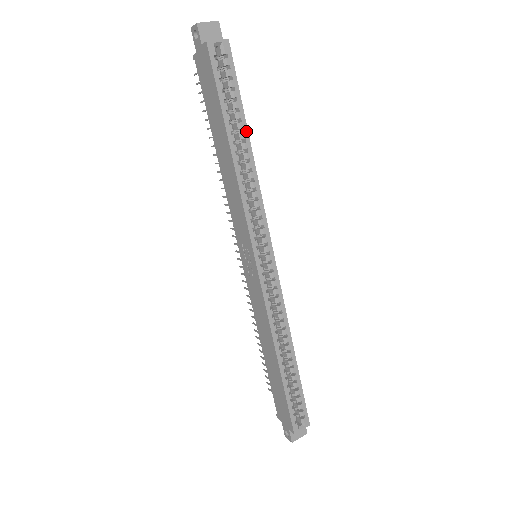
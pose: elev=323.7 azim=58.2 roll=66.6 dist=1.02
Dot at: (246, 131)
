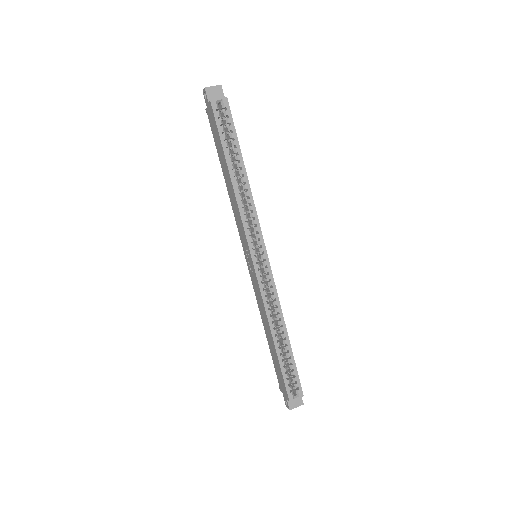
Dot at: (242, 161)
